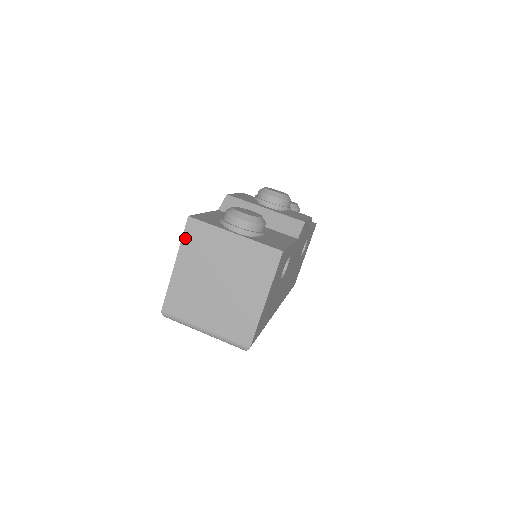
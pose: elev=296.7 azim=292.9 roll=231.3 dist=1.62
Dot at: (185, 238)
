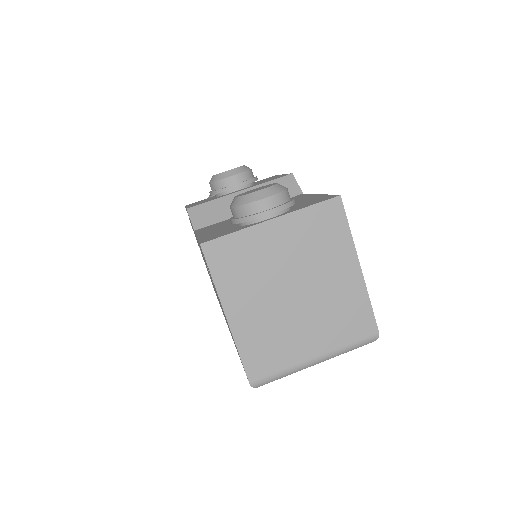
Dot at: (215, 274)
